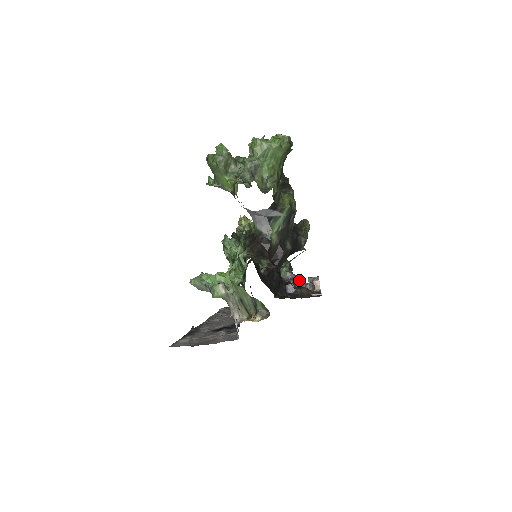
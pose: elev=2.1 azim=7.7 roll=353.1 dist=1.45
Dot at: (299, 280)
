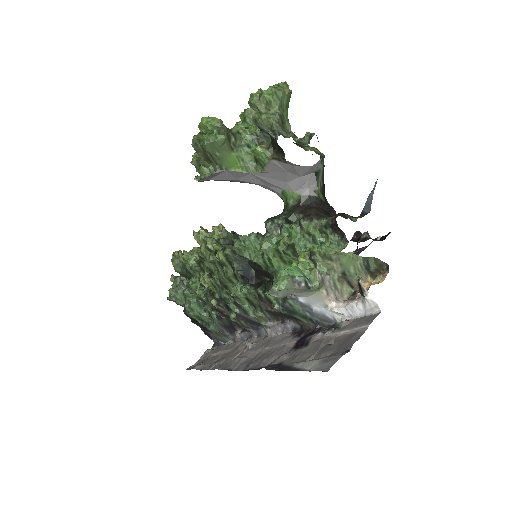
Dot at: (358, 233)
